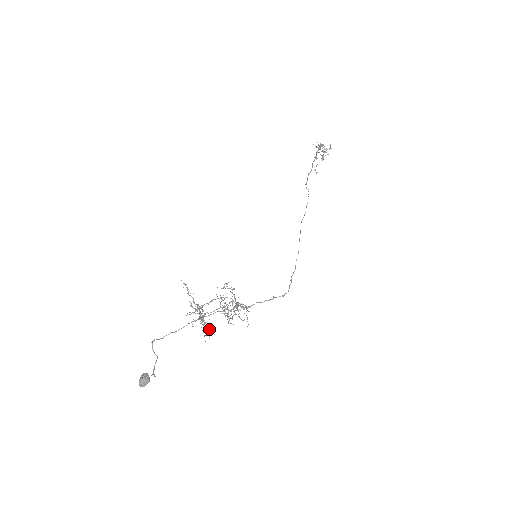
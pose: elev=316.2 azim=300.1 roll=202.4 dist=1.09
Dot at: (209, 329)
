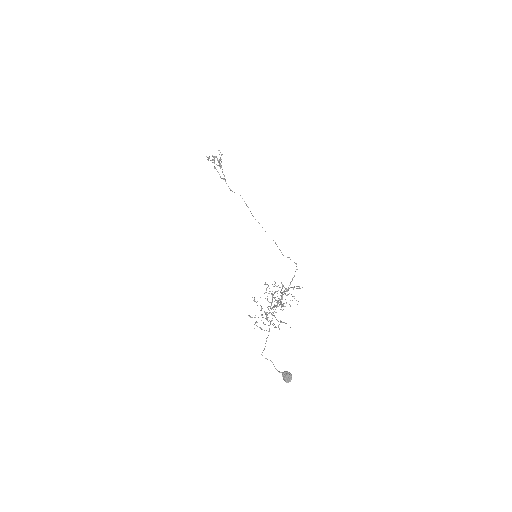
Dot at: (261, 329)
